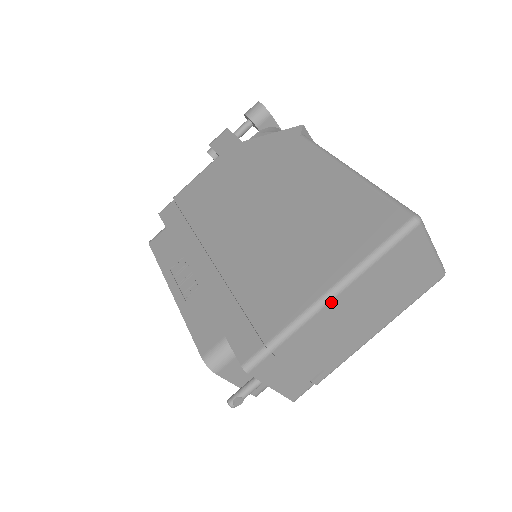
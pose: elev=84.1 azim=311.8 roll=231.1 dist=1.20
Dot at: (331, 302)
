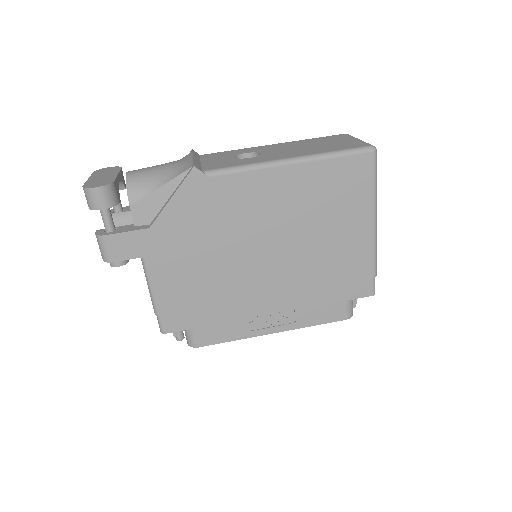
Dot at: (376, 227)
